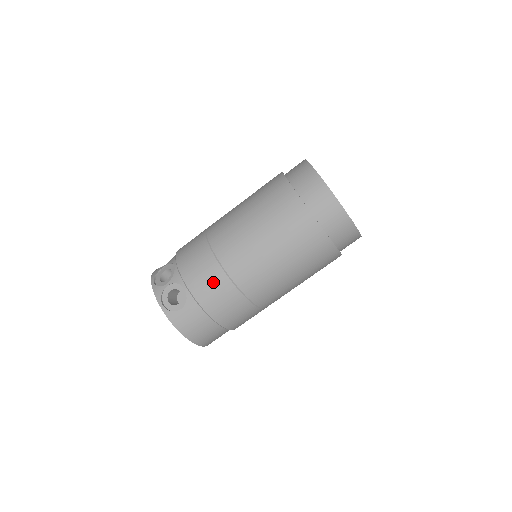
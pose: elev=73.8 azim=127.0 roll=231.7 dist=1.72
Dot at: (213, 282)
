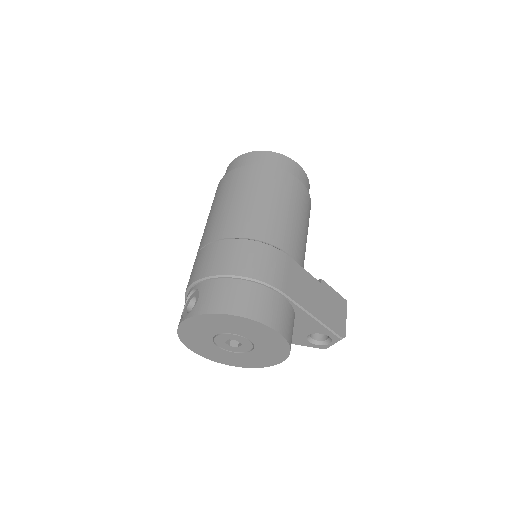
Dot at: (205, 257)
